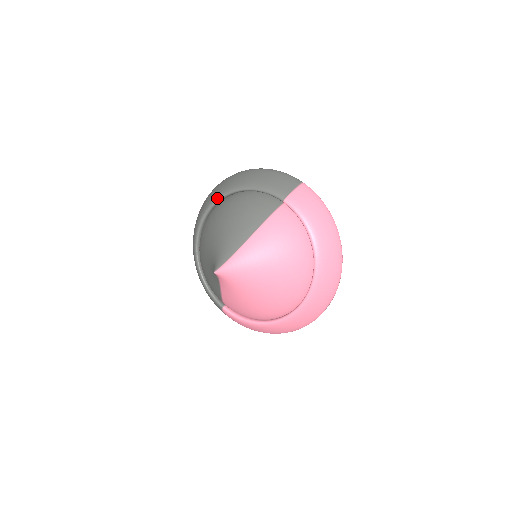
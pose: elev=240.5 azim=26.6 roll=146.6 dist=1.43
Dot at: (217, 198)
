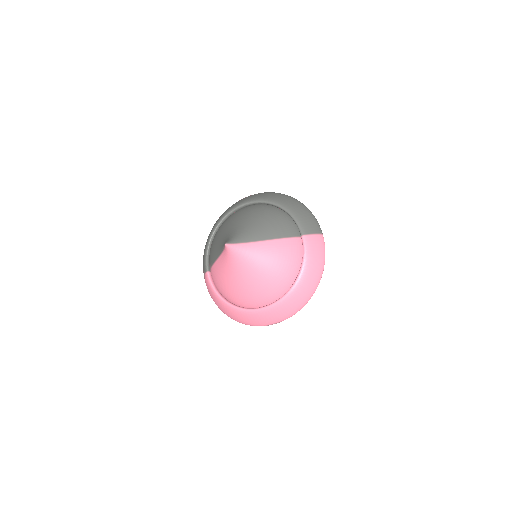
Dot at: (262, 200)
